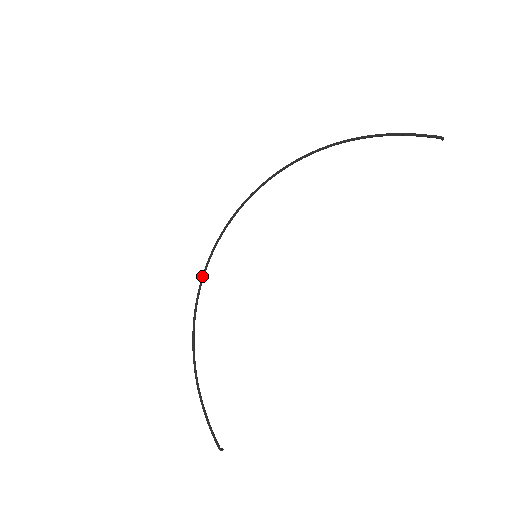
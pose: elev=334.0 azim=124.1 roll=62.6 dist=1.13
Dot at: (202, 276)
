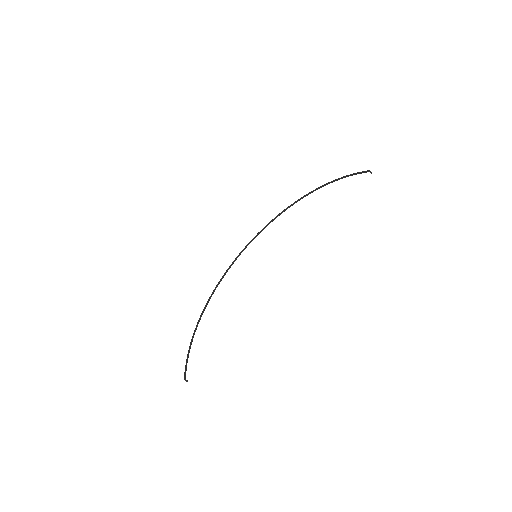
Dot at: (224, 274)
